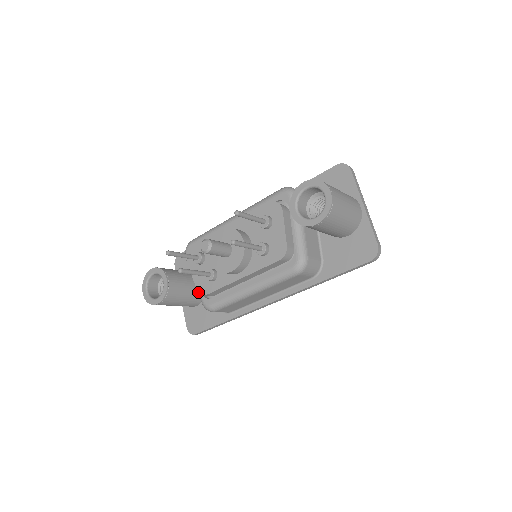
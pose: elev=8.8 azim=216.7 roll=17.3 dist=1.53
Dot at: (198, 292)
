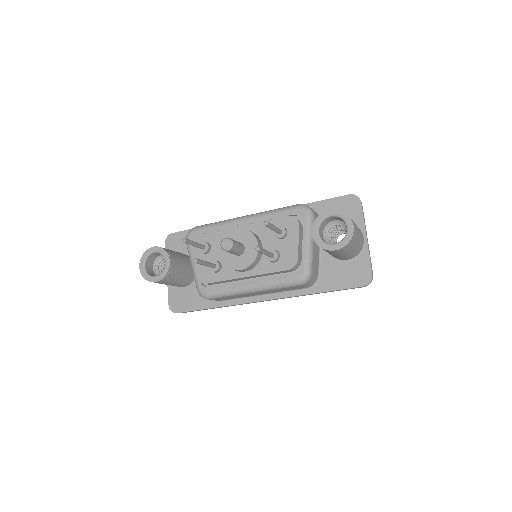
Dot at: (198, 279)
